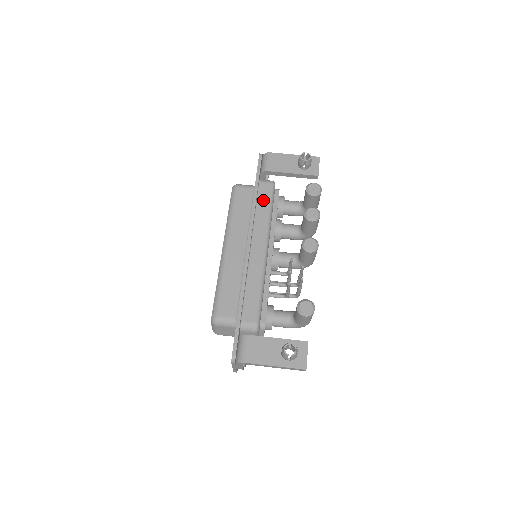
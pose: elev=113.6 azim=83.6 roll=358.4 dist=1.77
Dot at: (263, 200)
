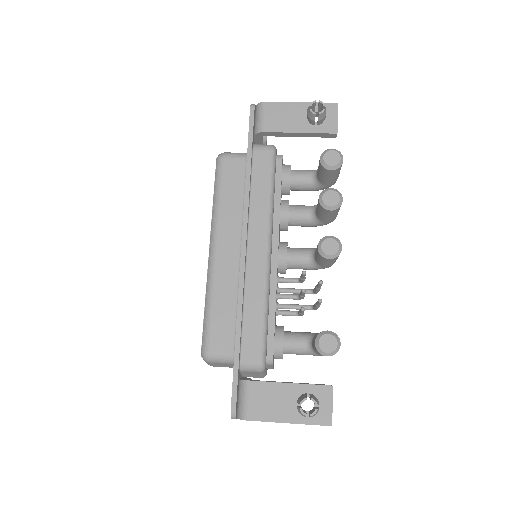
Dot at: (260, 177)
